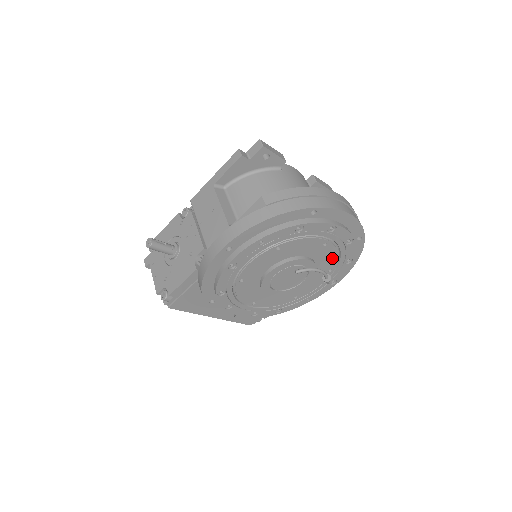
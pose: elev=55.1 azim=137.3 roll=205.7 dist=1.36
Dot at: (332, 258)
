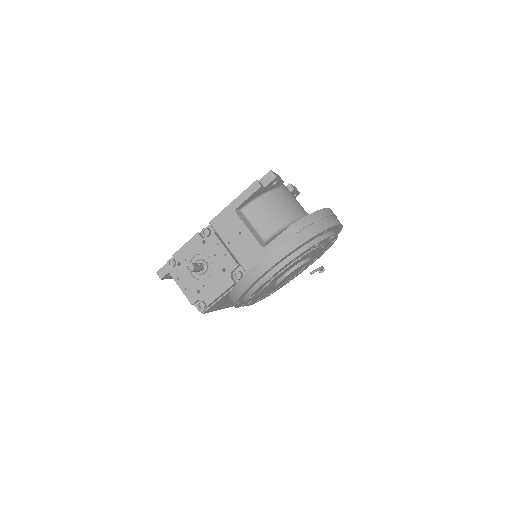
Dot at: (320, 253)
